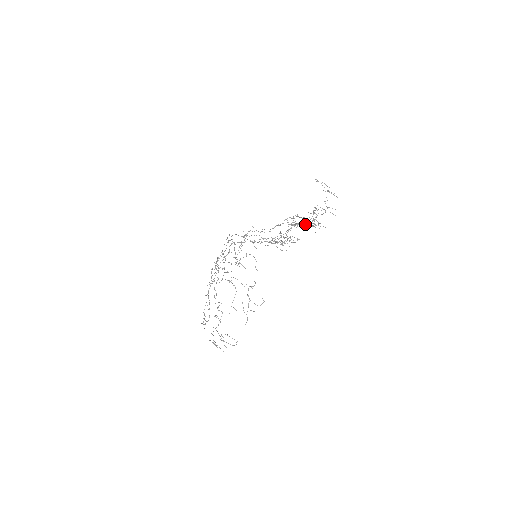
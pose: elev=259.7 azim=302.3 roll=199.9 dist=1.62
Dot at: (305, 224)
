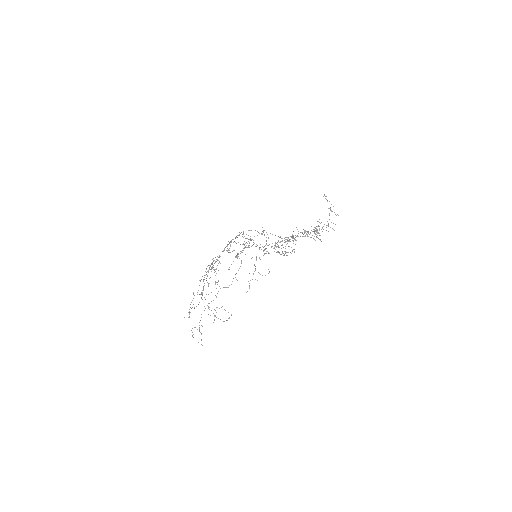
Dot at: occluded
